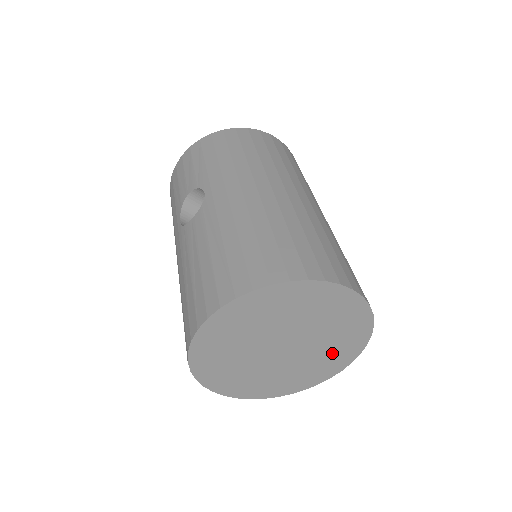
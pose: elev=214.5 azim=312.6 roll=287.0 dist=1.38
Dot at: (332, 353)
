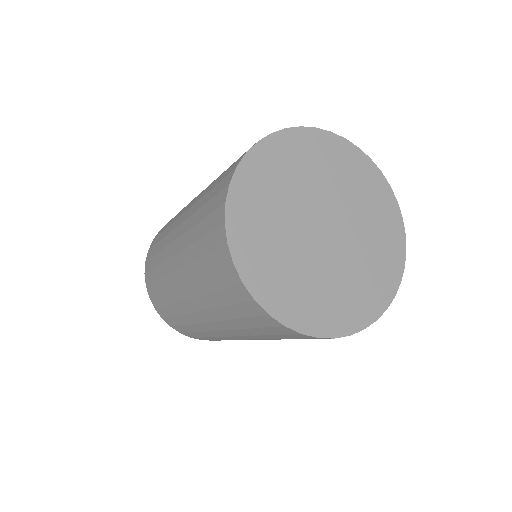
Dot at: (368, 276)
